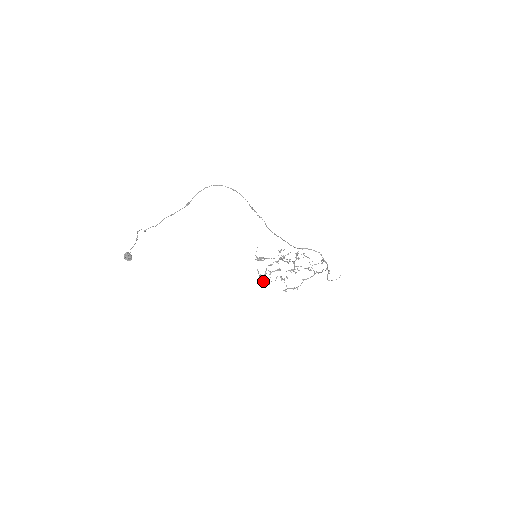
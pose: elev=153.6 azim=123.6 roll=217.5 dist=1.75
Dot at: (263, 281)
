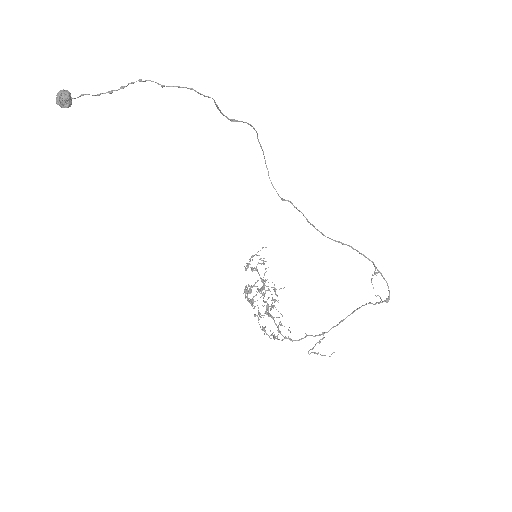
Dot at: occluded
